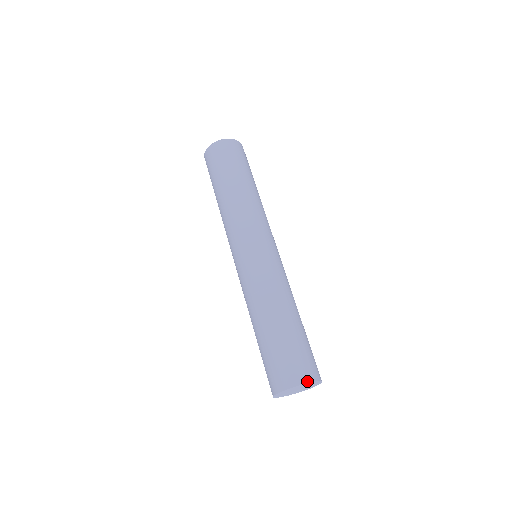
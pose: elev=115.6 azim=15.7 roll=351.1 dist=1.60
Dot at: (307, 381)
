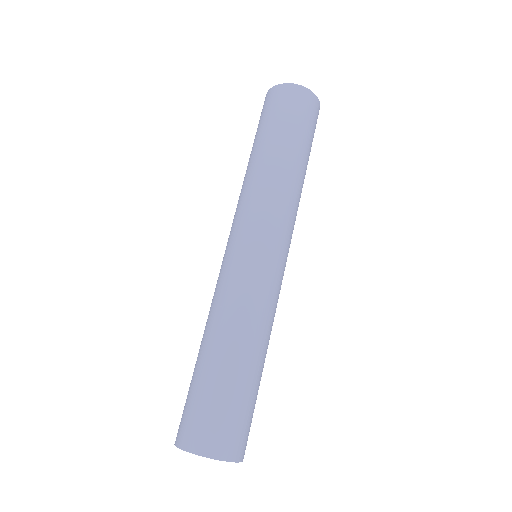
Dot at: (184, 447)
